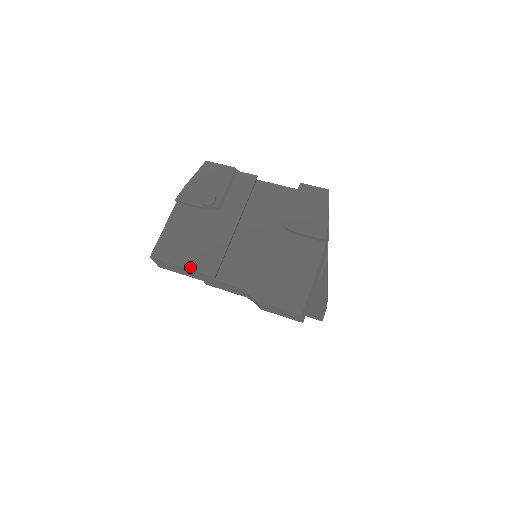
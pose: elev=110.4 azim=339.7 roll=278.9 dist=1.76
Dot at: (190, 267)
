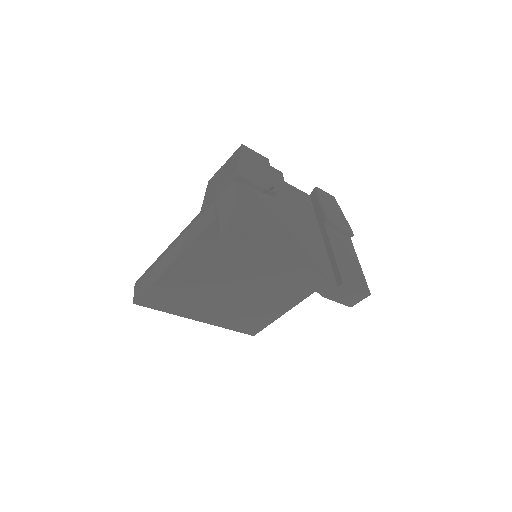
Dot at: (282, 247)
